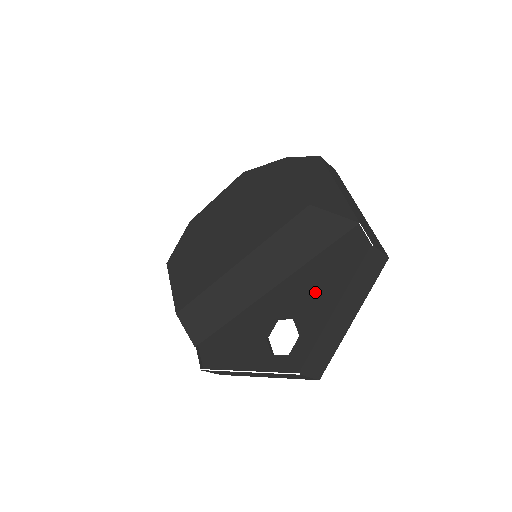
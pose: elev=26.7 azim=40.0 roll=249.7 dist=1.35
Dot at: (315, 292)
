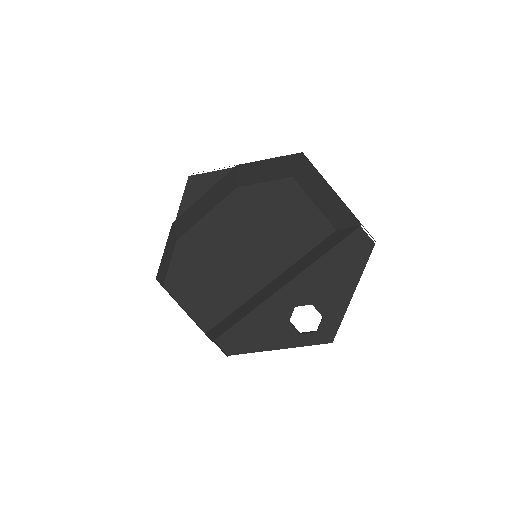
Dot at: (329, 283)
